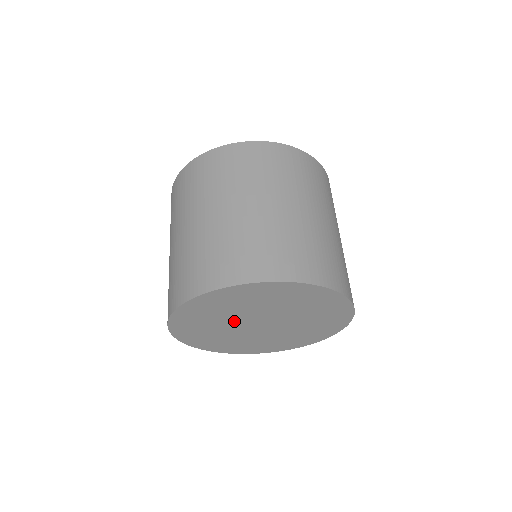
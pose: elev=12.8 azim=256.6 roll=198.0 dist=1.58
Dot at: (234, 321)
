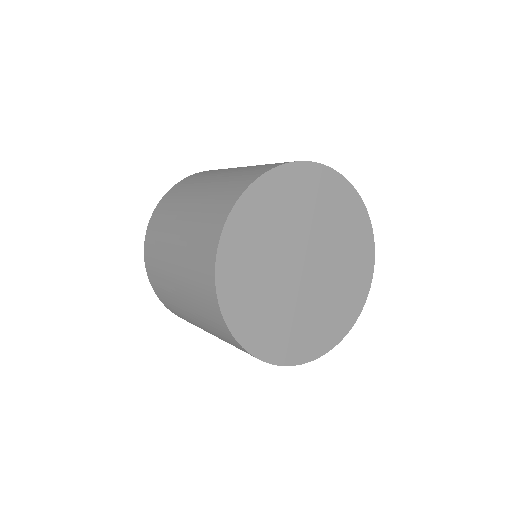
Dot at: (286, 245)
